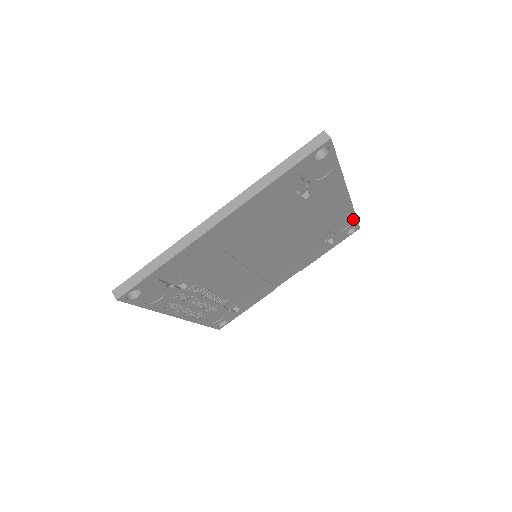
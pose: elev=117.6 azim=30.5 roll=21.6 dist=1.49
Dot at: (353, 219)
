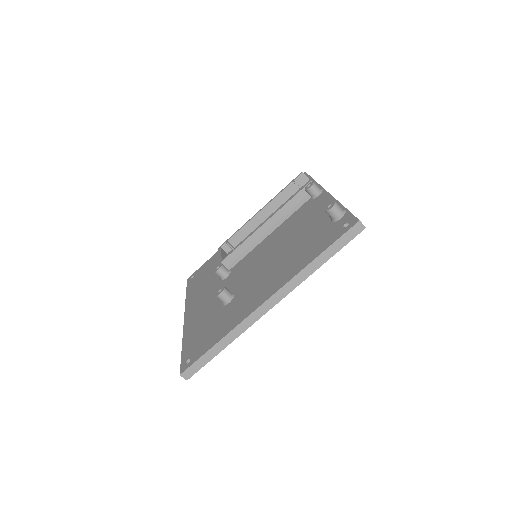
Dot at: (329, 256)
